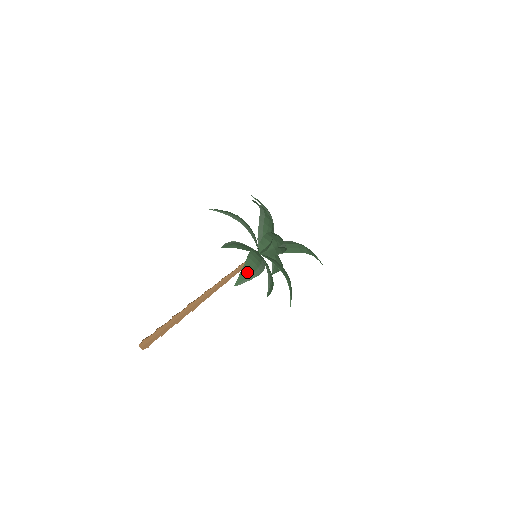
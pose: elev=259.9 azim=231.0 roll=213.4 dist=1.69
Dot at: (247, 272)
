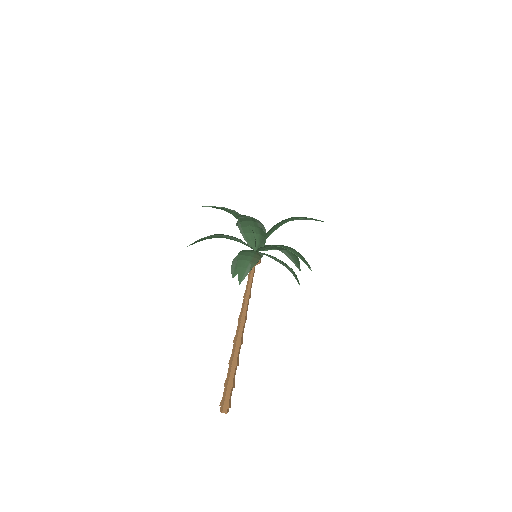
Dot at: (243, 266)
